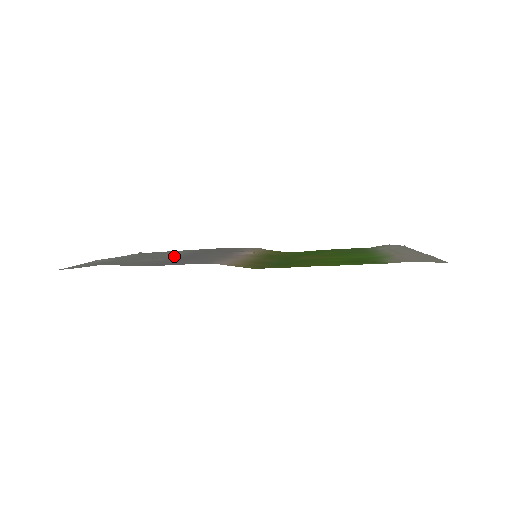
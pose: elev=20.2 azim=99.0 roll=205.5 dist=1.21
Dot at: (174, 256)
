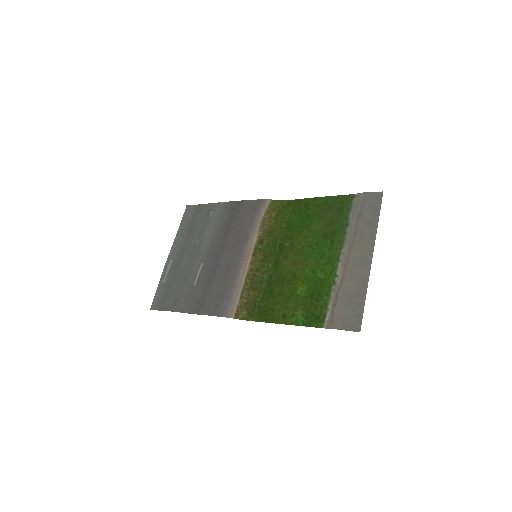
Dot at: (206, 252)
